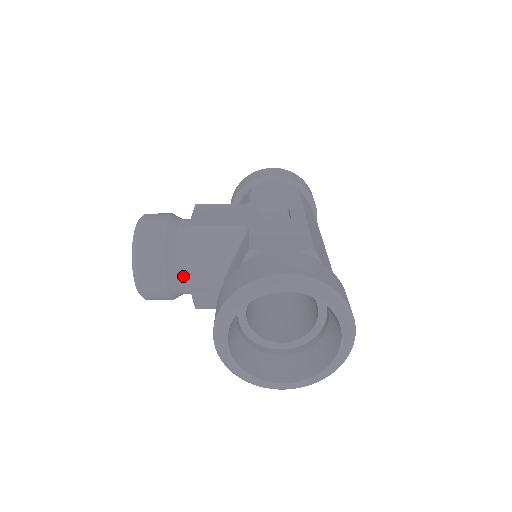
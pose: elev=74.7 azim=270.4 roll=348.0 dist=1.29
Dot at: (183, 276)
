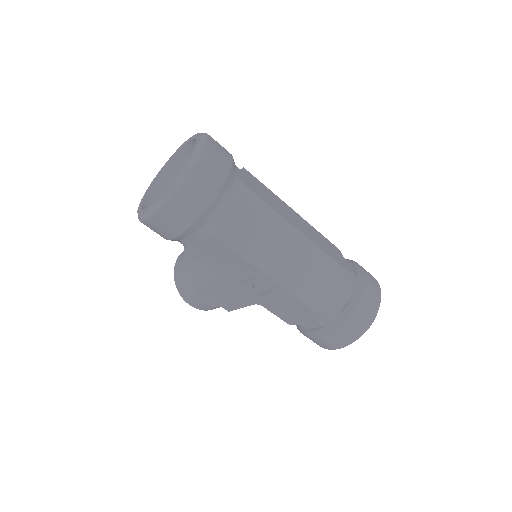
Dot at: occluded
